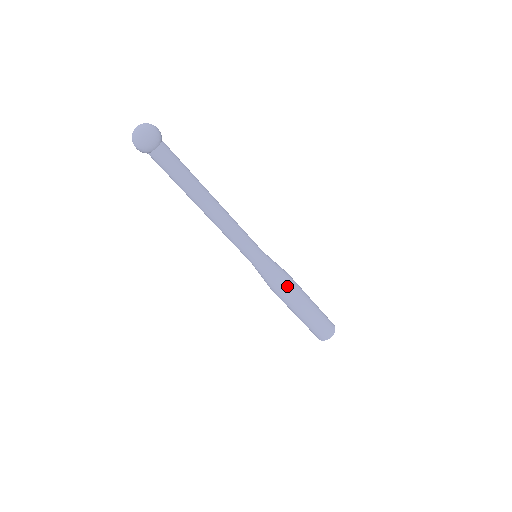
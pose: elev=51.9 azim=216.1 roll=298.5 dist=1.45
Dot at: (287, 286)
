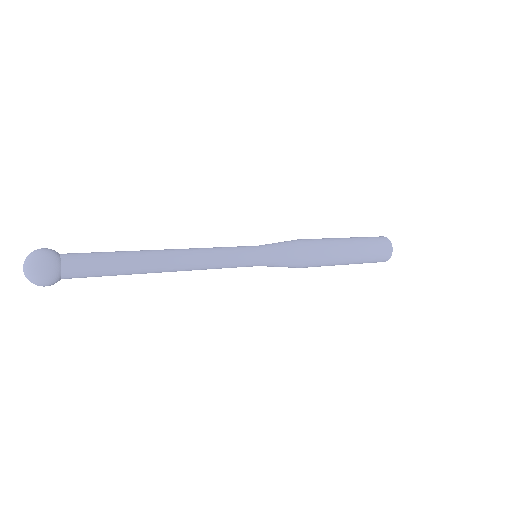
Dot at: (310, 259)
